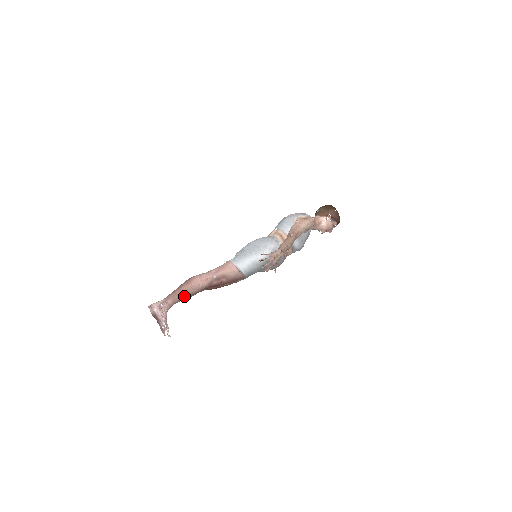
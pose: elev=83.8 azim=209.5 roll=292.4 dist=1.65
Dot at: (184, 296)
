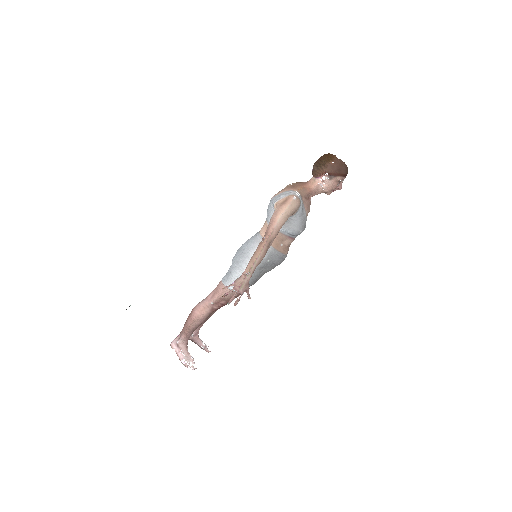
Dot at: (192, 329)
